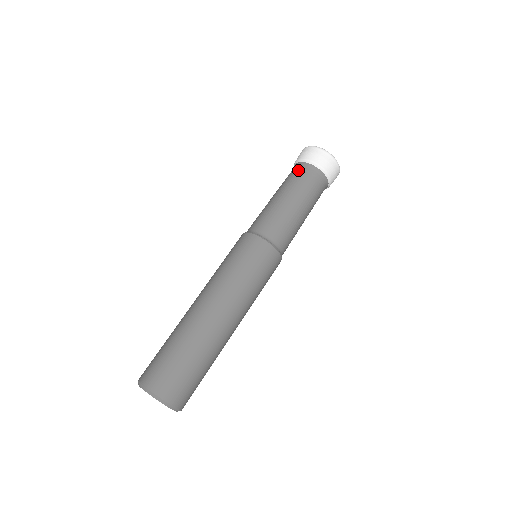
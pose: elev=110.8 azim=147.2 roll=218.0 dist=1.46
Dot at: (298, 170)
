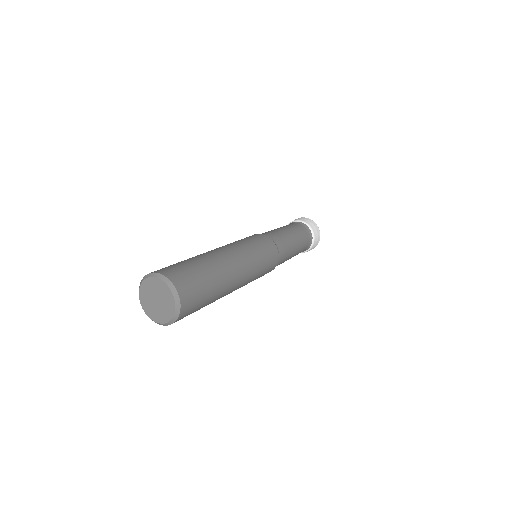
Dot at: occluded
